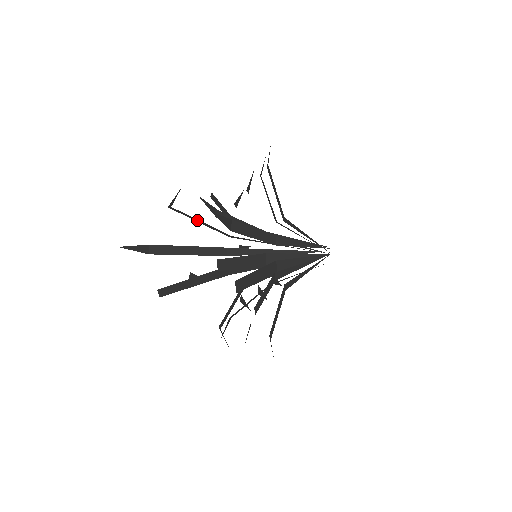
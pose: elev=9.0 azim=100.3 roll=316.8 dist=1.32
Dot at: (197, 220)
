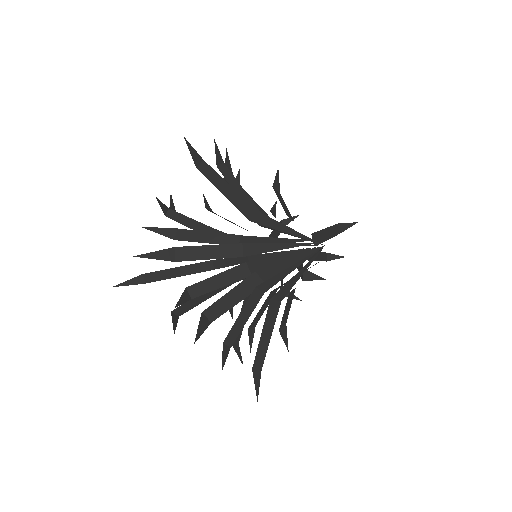
Dot at: occluded
